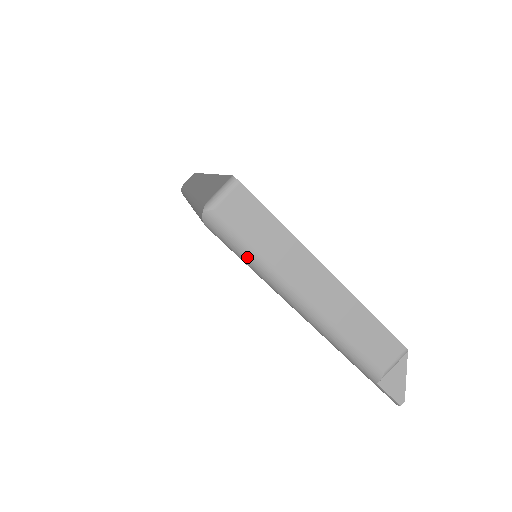
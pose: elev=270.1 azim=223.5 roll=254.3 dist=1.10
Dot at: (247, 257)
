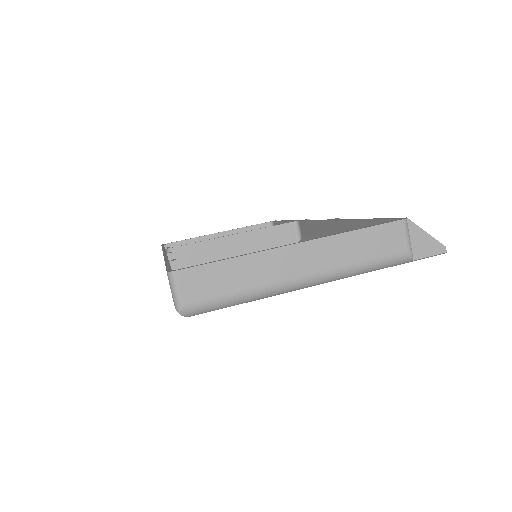
Dot at: (238, 301)
